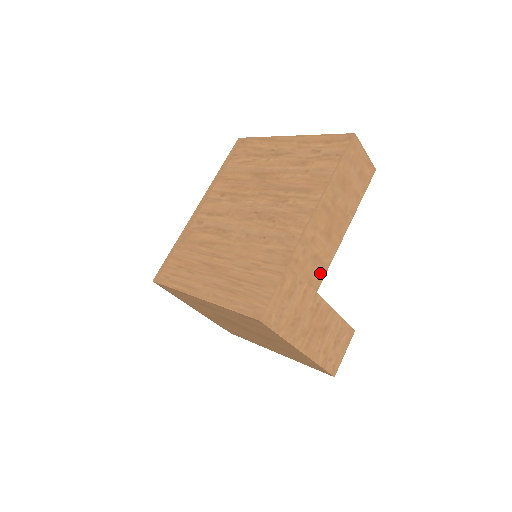
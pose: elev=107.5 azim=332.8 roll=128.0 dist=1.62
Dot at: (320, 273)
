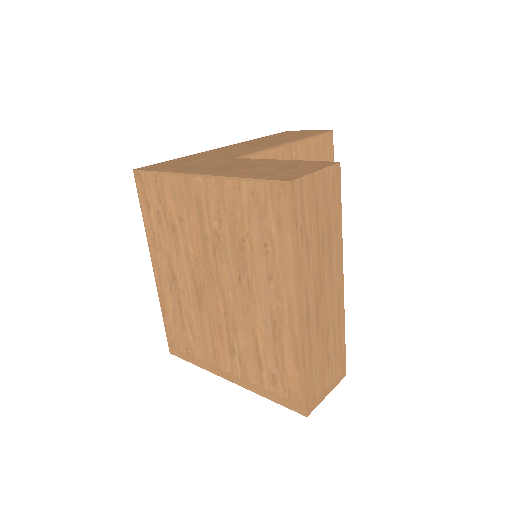
Dot at: (241, 154)
